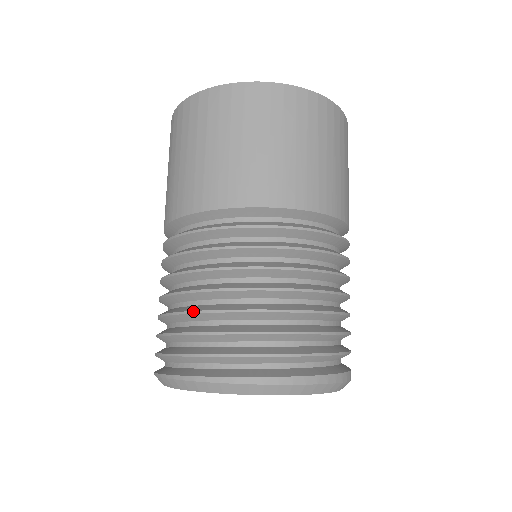
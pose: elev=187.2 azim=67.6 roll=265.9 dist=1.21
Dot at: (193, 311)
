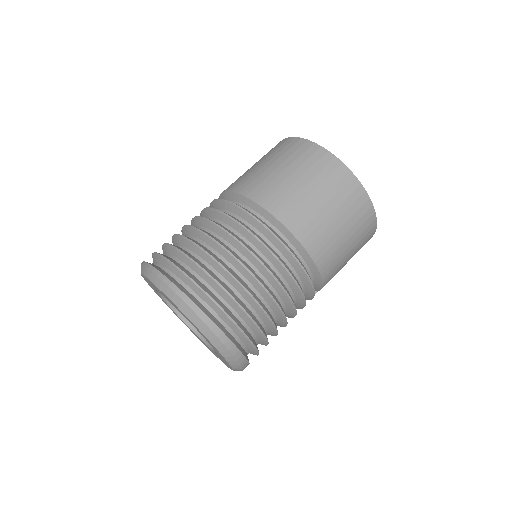
Dot at: (176, 234)
